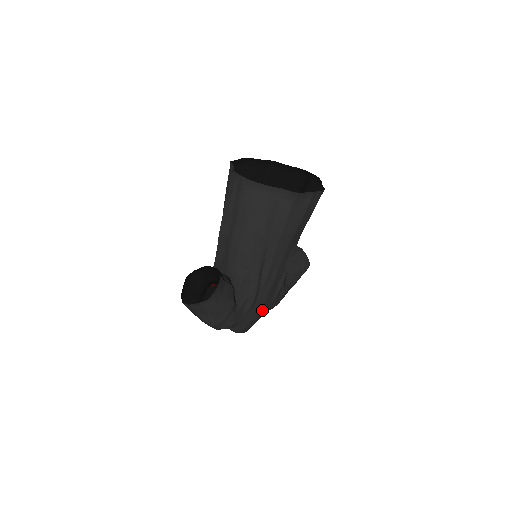
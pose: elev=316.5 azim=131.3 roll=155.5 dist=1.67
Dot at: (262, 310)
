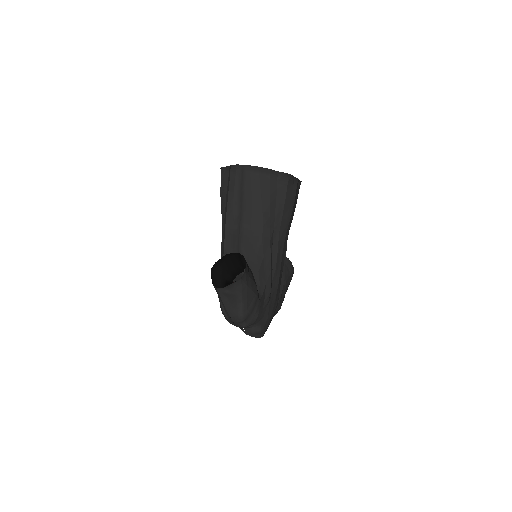
Dot at: (274, 308)
